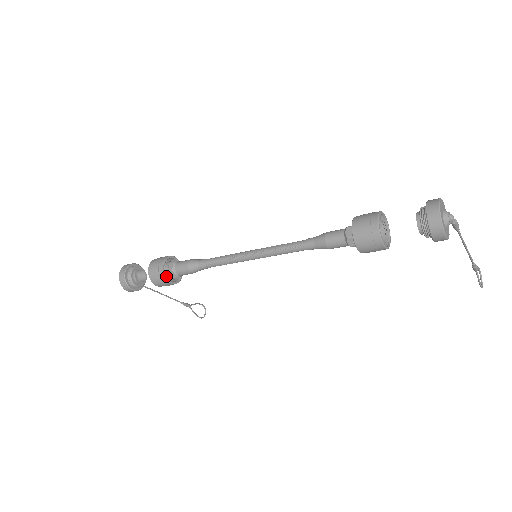
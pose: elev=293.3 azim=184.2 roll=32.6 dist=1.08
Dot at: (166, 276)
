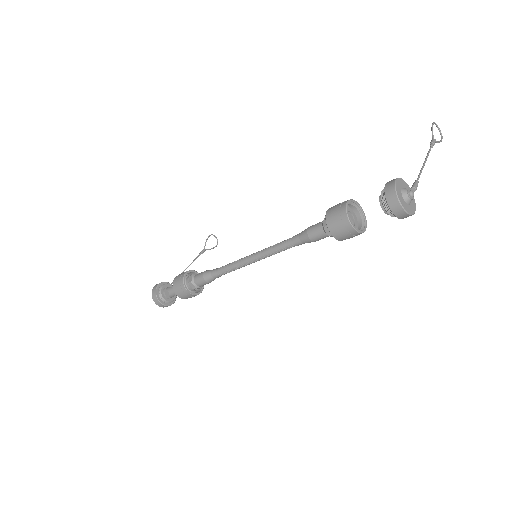
Dot at: (194, 291)
